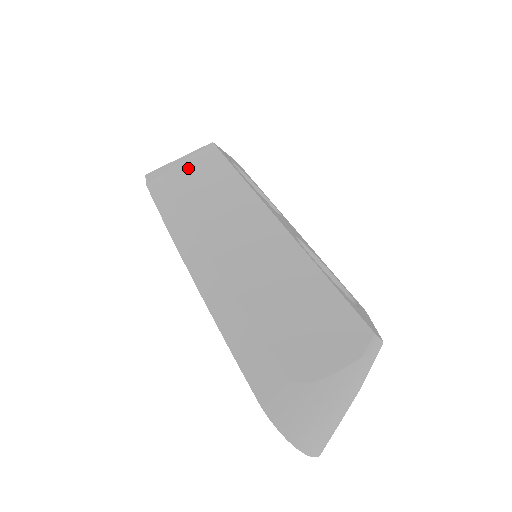
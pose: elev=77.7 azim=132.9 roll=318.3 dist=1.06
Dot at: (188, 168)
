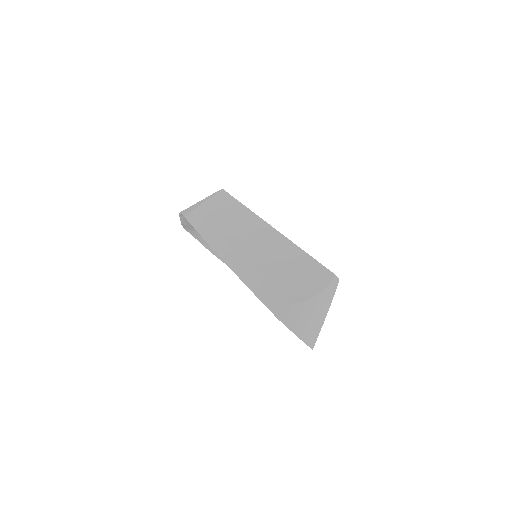
Dot at: (210, 204)
